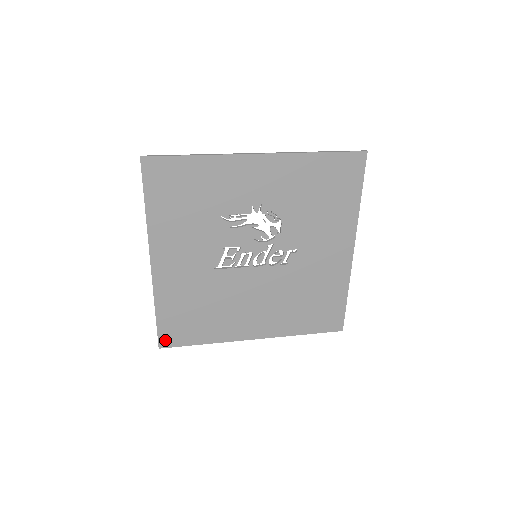
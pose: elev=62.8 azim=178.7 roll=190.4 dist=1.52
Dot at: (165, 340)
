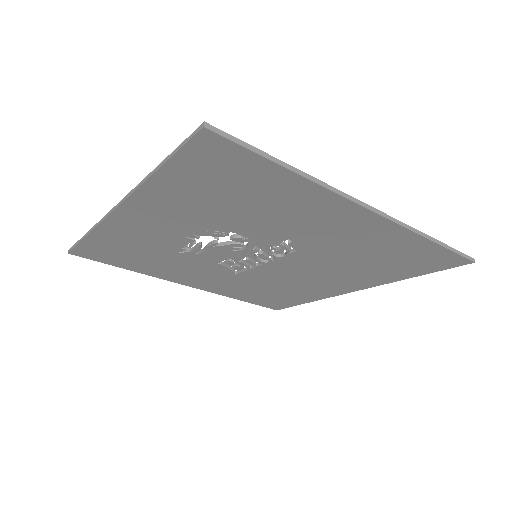
Dot at: (273, 307)
